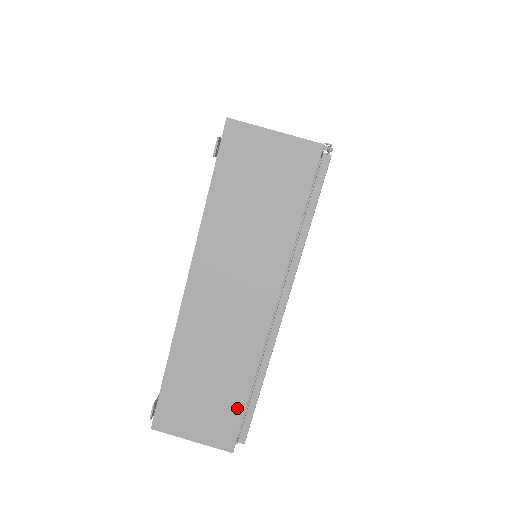
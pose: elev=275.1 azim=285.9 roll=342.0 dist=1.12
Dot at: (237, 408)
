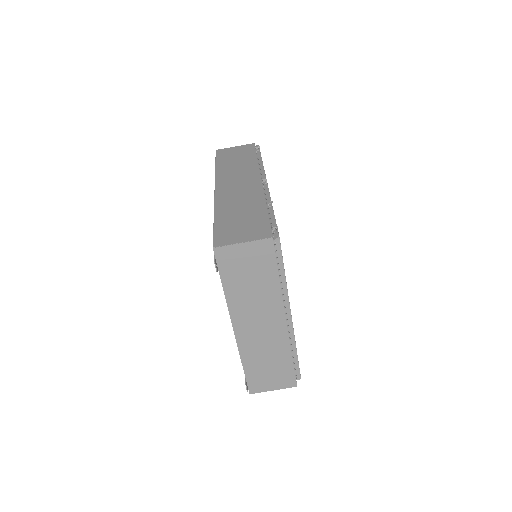
Dot at: (289, 368)
